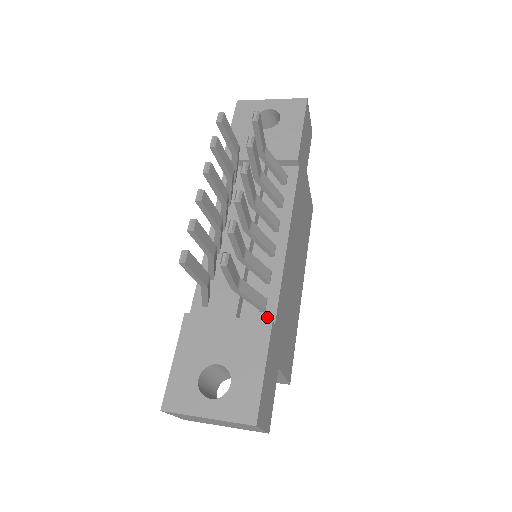
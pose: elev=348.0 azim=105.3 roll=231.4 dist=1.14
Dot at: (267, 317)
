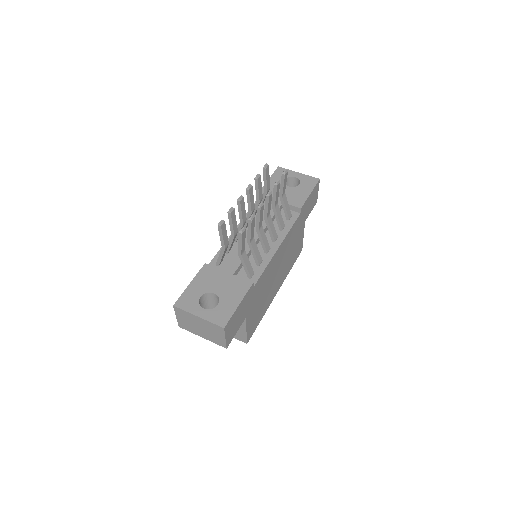
Dot at: occluded
